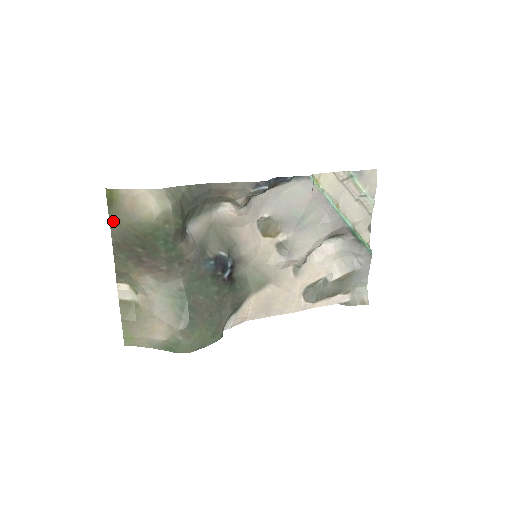
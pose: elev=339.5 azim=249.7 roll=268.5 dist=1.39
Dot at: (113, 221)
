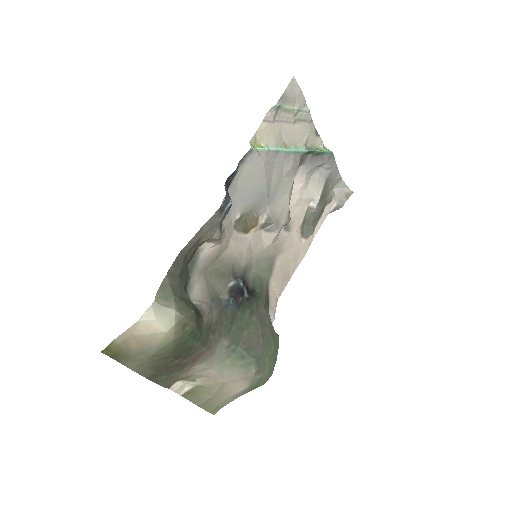
Dot at: (133, 366)
